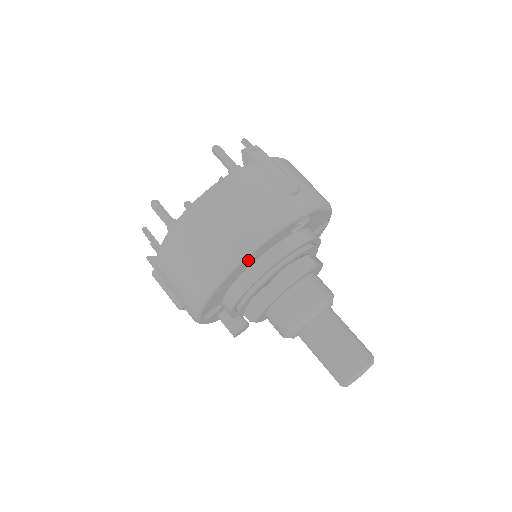
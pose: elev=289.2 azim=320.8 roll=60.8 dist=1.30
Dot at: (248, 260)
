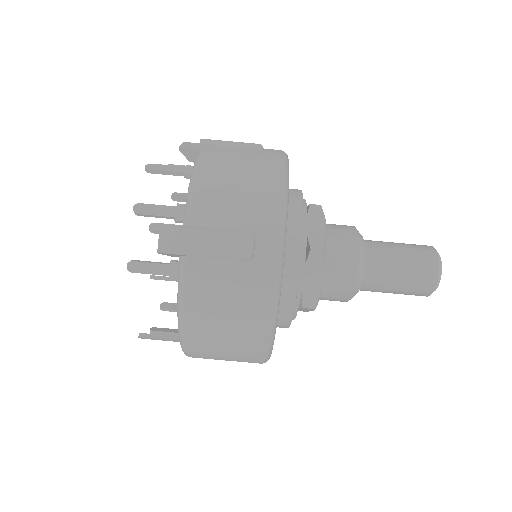
Dot at: occluded
